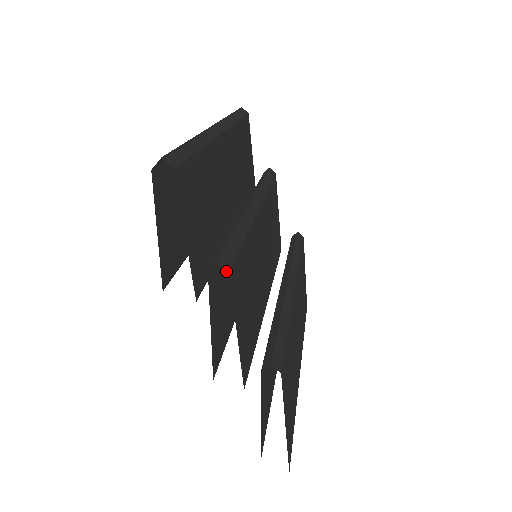
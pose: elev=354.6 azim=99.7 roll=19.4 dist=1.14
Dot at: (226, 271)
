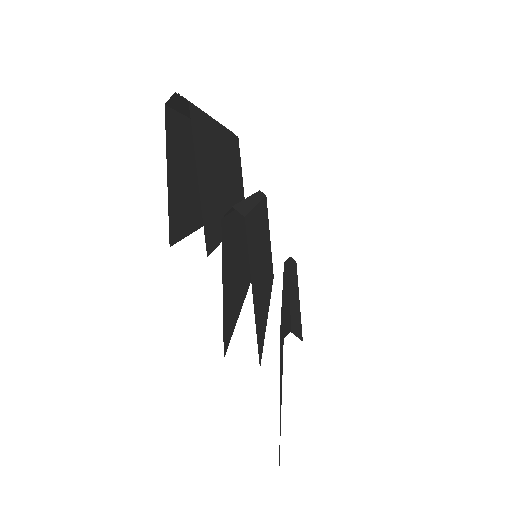
Dot at: (232, 247)
